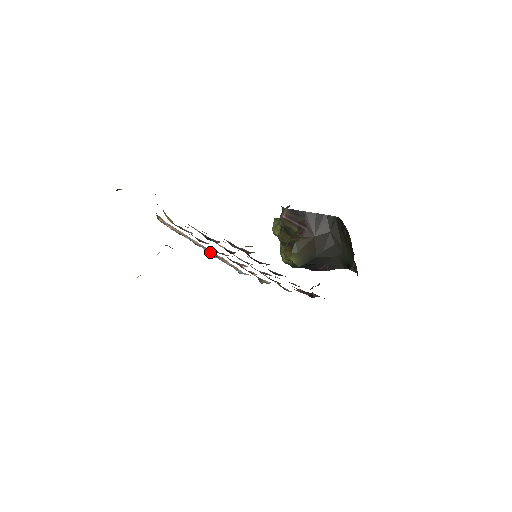
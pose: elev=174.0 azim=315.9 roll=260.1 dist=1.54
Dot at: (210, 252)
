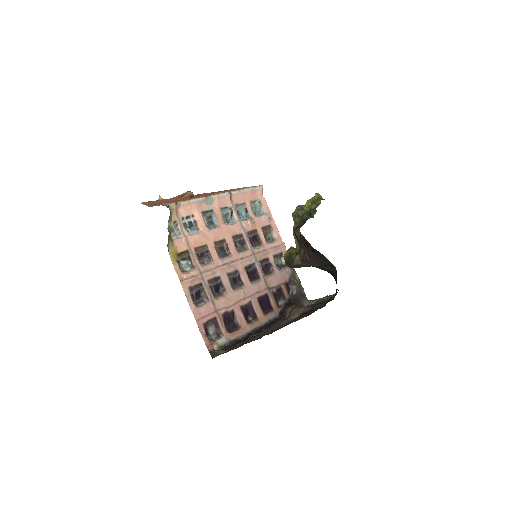
Dot at: (228, 203)
